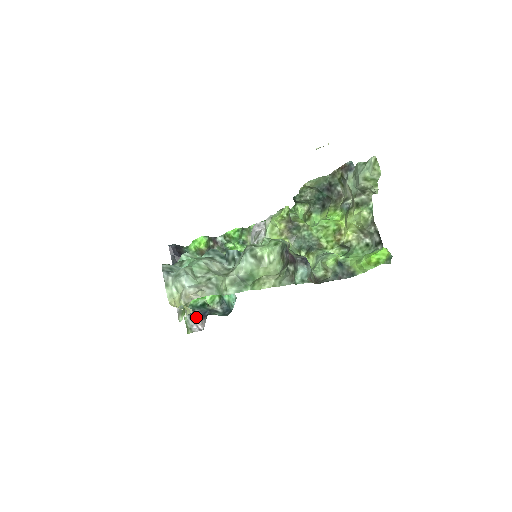
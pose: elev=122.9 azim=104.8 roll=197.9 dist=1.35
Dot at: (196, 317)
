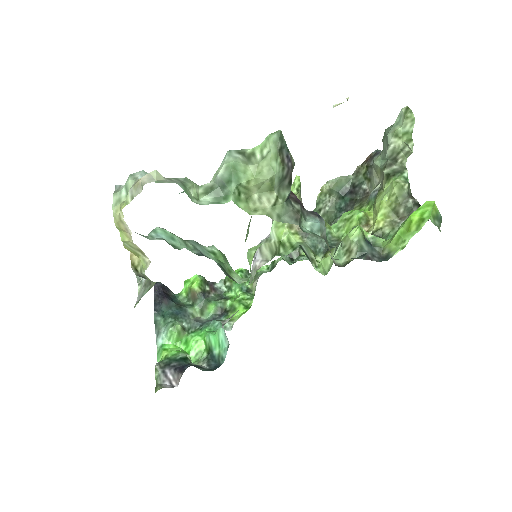
Dot at: (171, 370)
